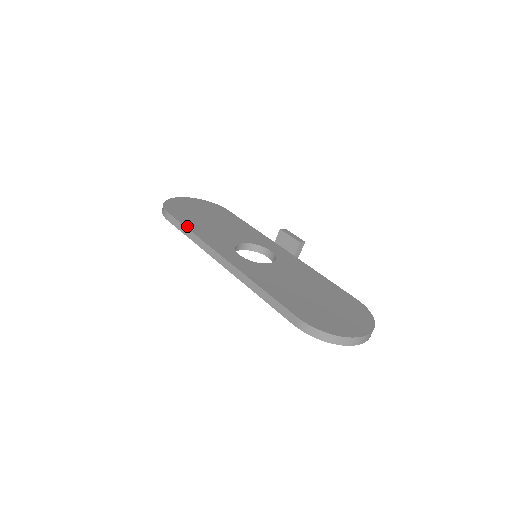
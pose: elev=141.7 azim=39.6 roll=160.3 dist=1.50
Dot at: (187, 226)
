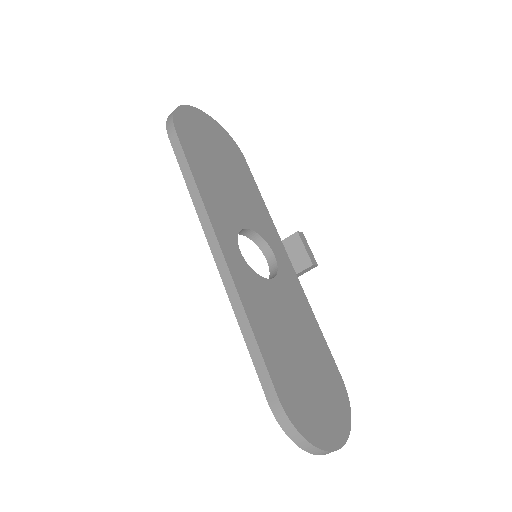
Dot at: (192, 168)
